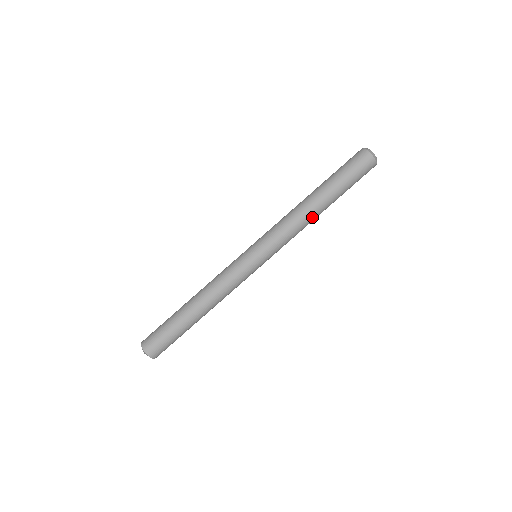
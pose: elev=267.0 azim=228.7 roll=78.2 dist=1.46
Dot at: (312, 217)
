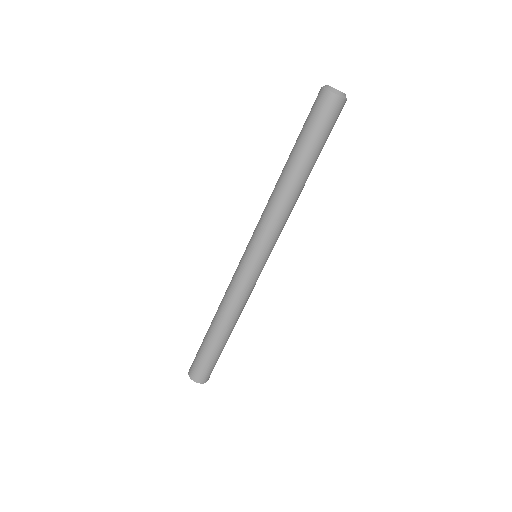
Dot at: (288, 192)
